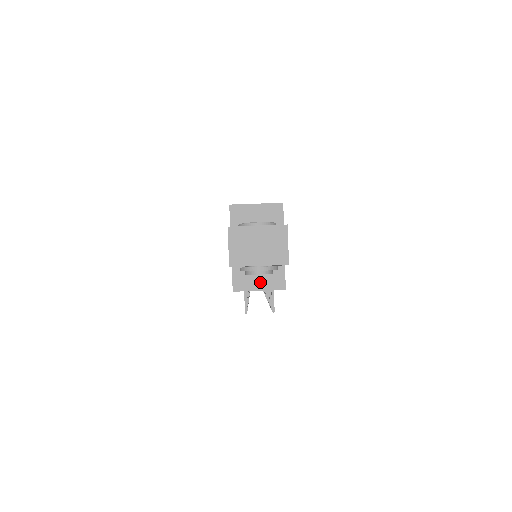
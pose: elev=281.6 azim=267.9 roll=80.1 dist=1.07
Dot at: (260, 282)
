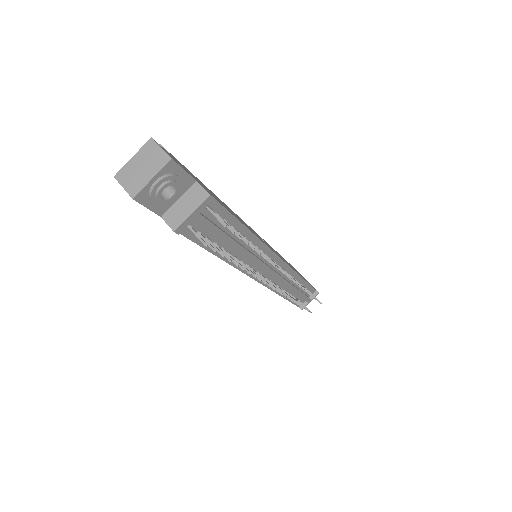
Dot at: (188, 208)
